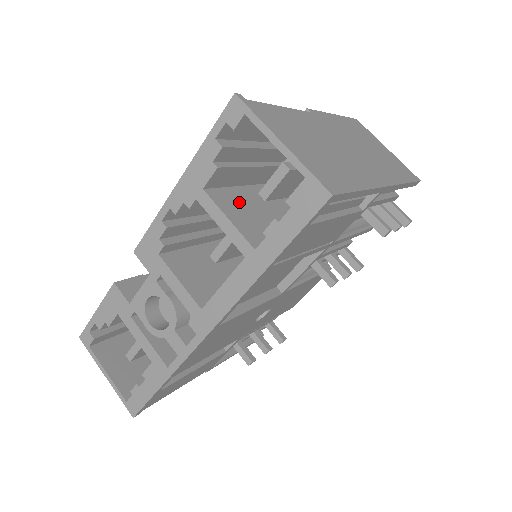
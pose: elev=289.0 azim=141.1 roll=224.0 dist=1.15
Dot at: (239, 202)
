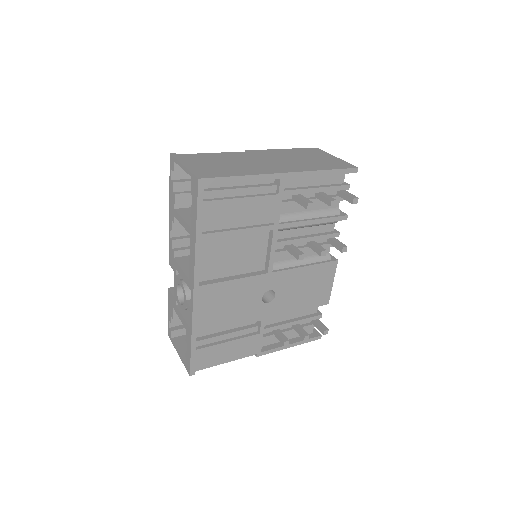
Dot at: occluded
